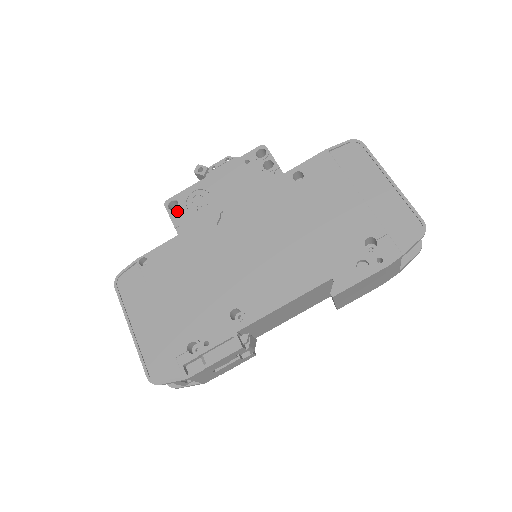
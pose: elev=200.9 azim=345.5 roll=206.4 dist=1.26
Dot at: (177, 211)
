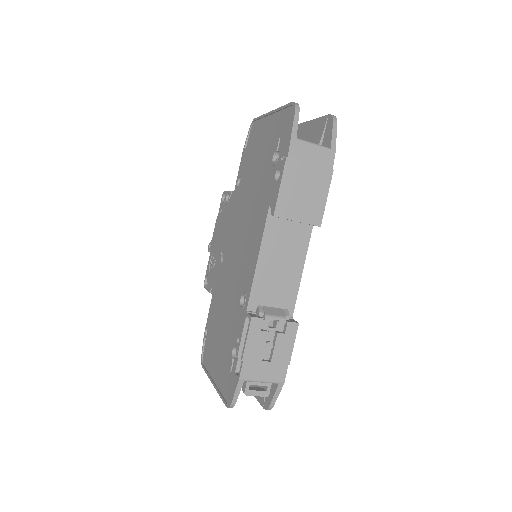
Dot at: (208, 282)
